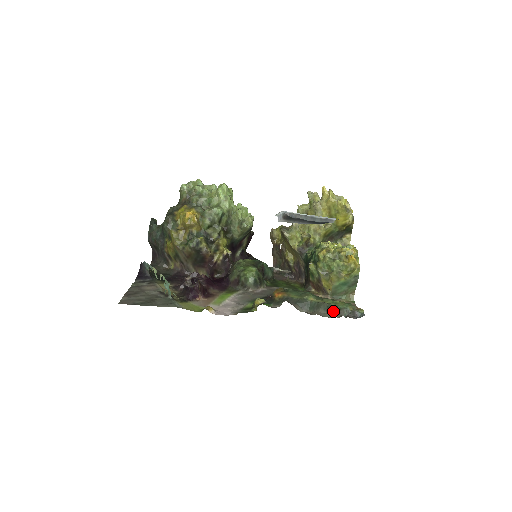
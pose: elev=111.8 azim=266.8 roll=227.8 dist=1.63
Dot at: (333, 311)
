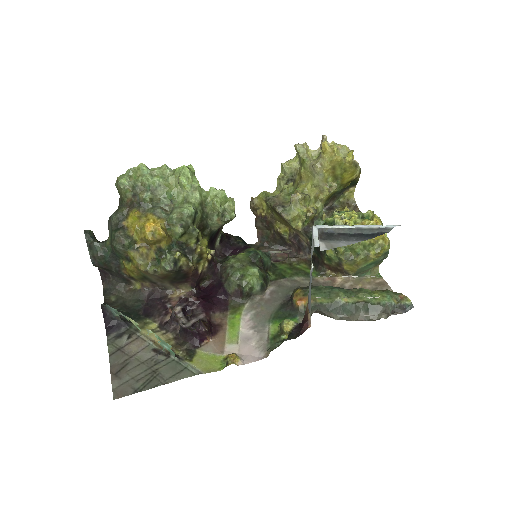
Dot at: (376, 311)
